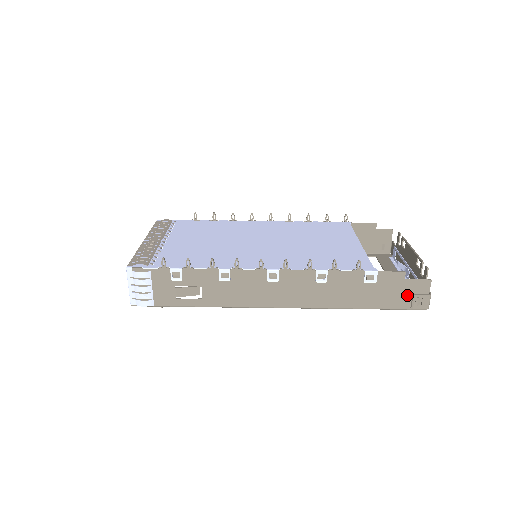
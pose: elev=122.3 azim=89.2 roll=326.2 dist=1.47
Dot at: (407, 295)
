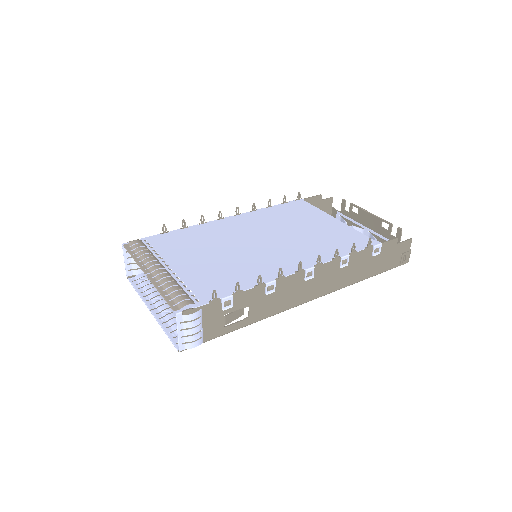
Dot at: (397, 256)
